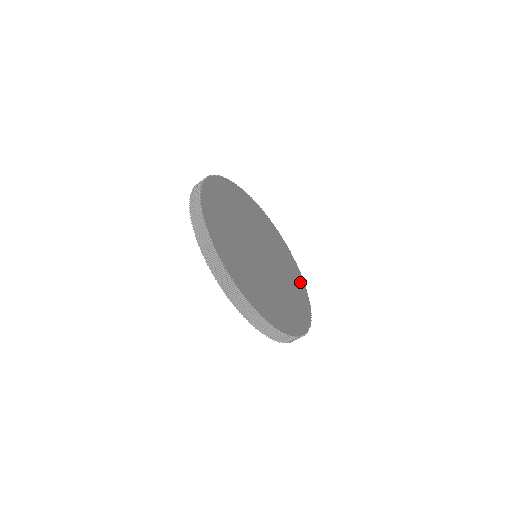
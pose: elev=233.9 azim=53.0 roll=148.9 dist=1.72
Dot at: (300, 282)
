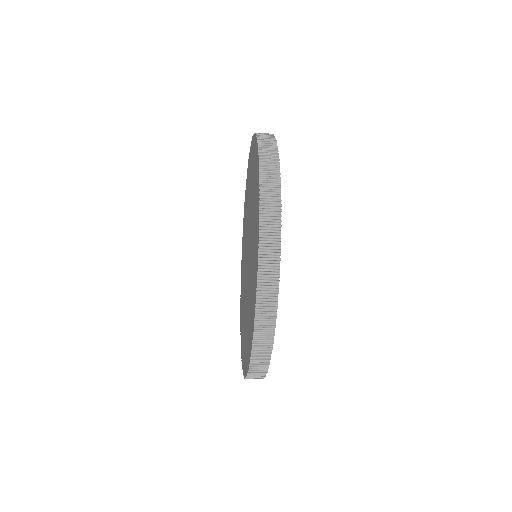
Dot at: occluded
